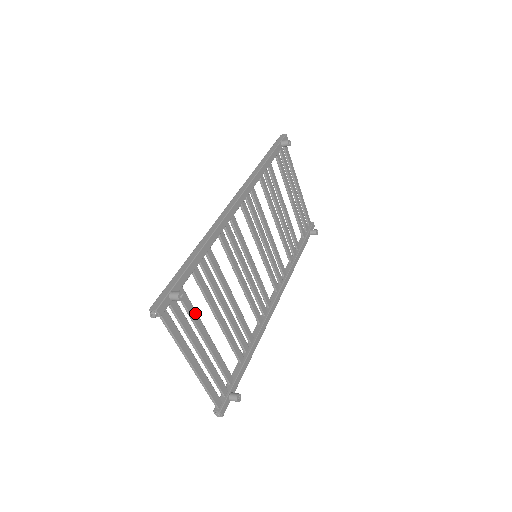
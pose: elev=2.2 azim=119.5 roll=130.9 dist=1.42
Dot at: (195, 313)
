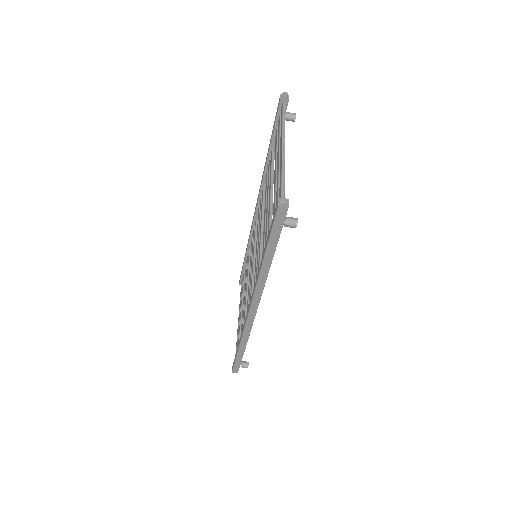
Dot at: occluded
